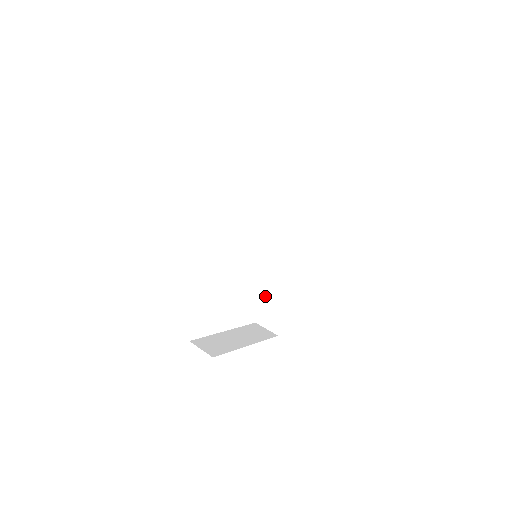
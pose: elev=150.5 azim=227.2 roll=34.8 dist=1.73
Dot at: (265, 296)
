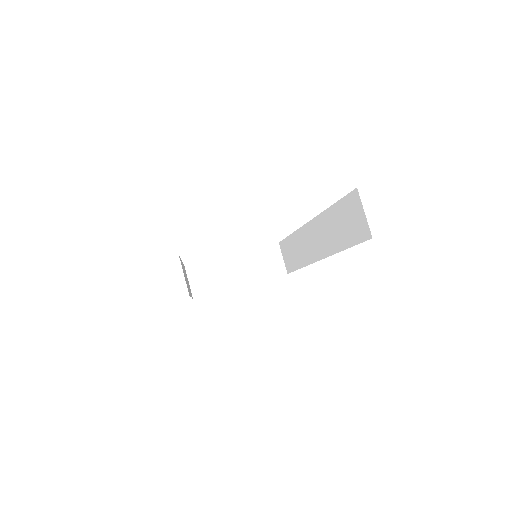
Dot at: (289, 240)
